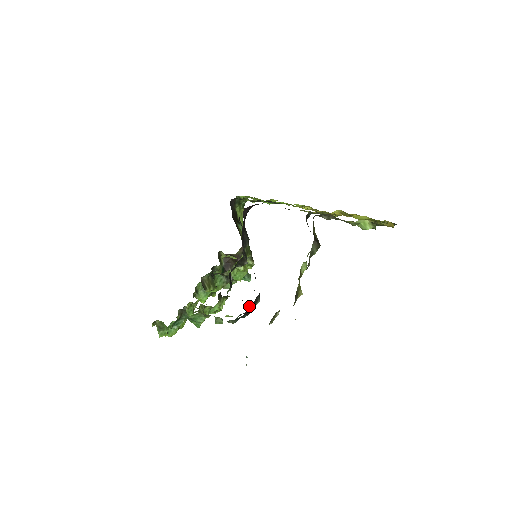
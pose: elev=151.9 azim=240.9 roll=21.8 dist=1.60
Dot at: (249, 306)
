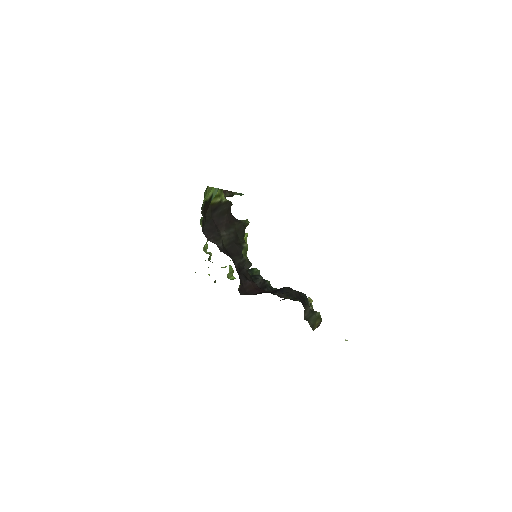
Dot at: occluded
